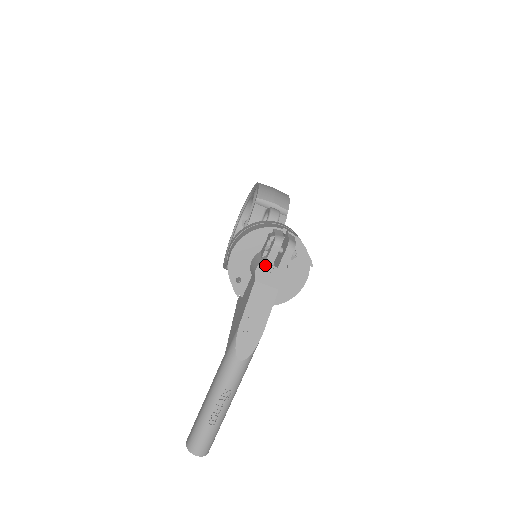
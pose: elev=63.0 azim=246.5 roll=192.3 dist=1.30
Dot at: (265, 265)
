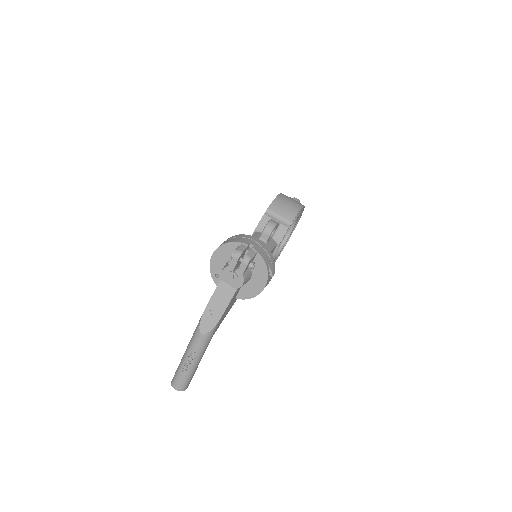
Dot at: (227, 270)
